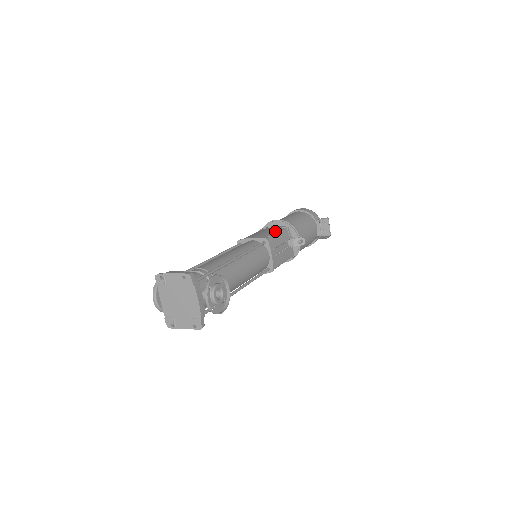
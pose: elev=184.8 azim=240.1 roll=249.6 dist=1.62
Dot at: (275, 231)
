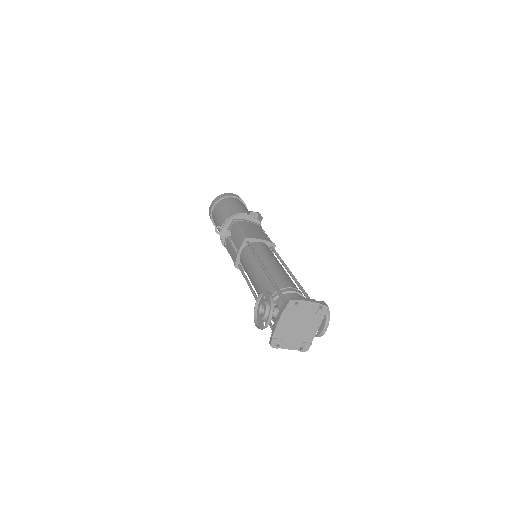
Dot at: (263, 231)
